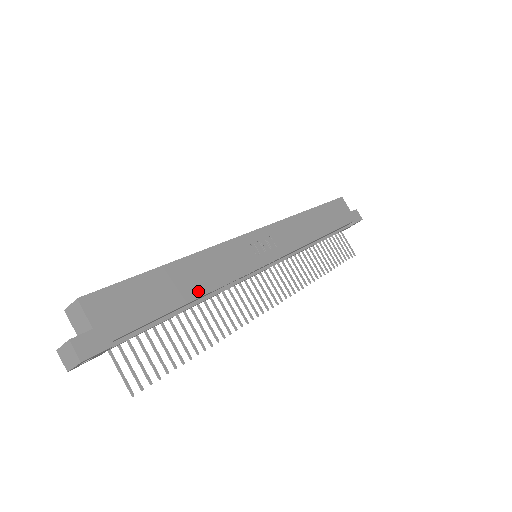
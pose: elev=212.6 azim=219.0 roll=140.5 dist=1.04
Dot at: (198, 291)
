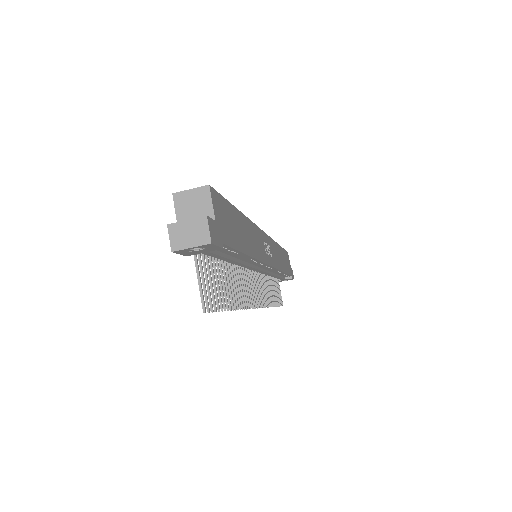
Dot at: (250, 250)
